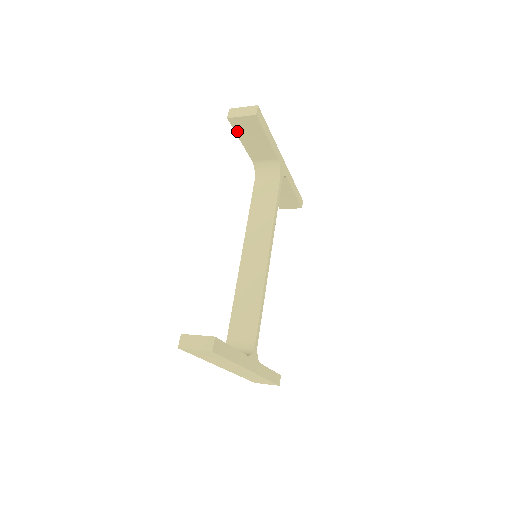
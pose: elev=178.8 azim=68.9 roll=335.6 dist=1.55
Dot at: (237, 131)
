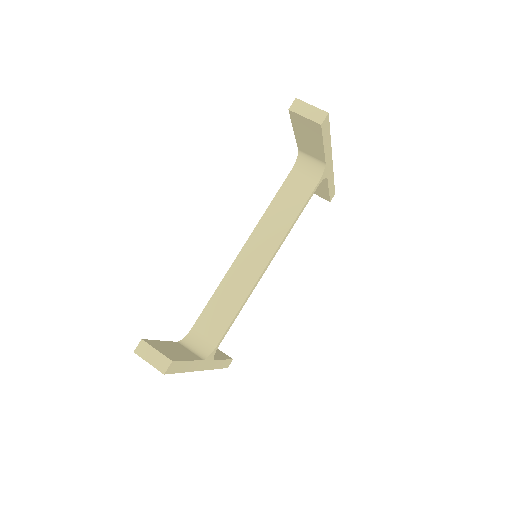
Dot at: (294, 123)
